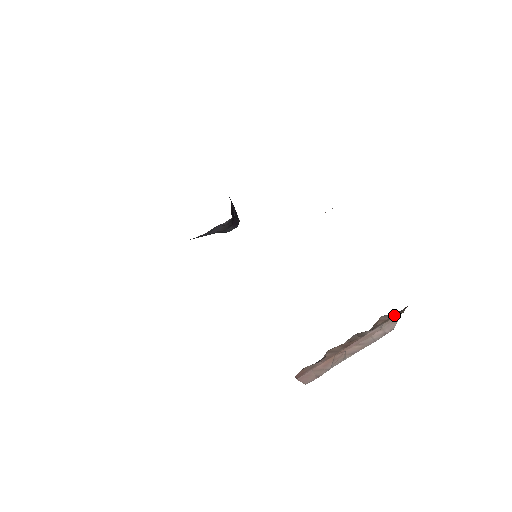
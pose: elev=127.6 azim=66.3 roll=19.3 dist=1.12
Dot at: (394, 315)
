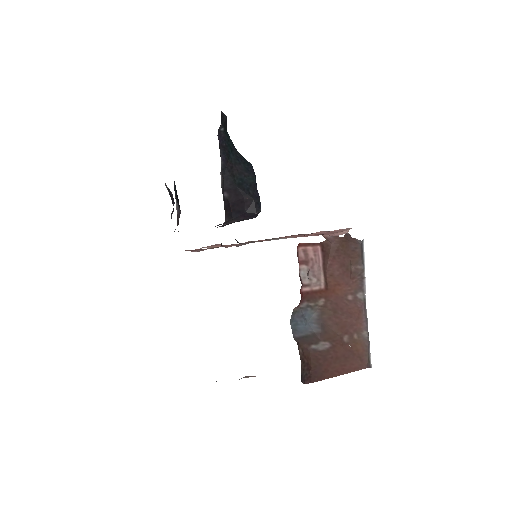
Dot at: occluded
